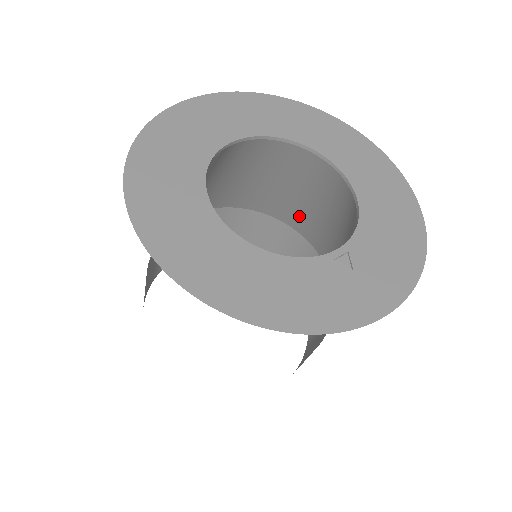
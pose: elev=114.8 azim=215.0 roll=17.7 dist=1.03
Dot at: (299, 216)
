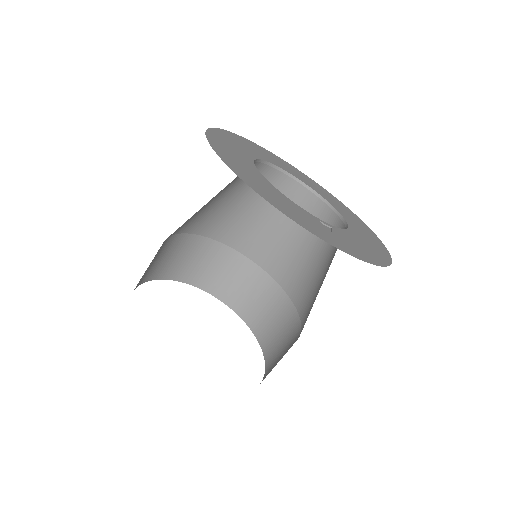
Dot at: (295, 275)
